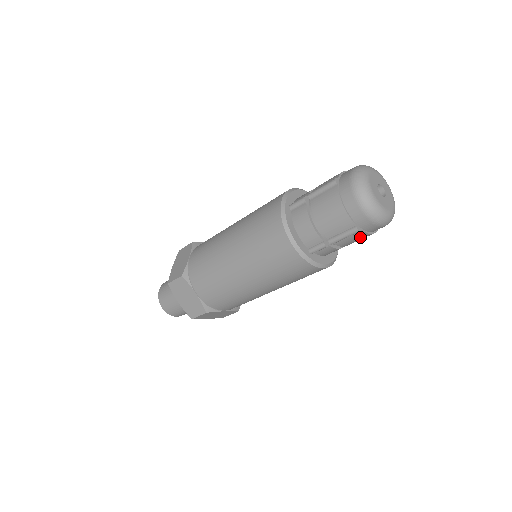
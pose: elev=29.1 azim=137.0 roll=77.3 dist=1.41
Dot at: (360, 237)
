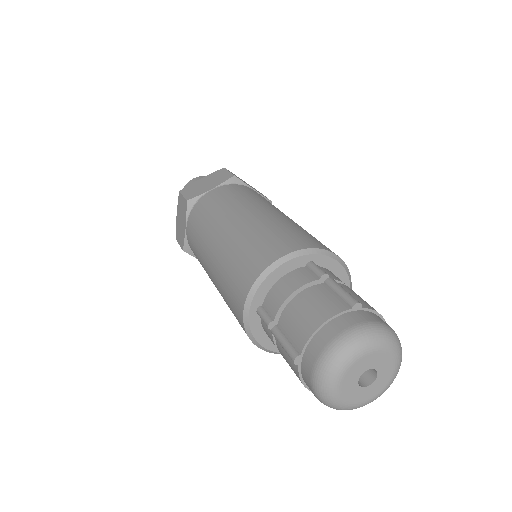
Dot at: occluded
